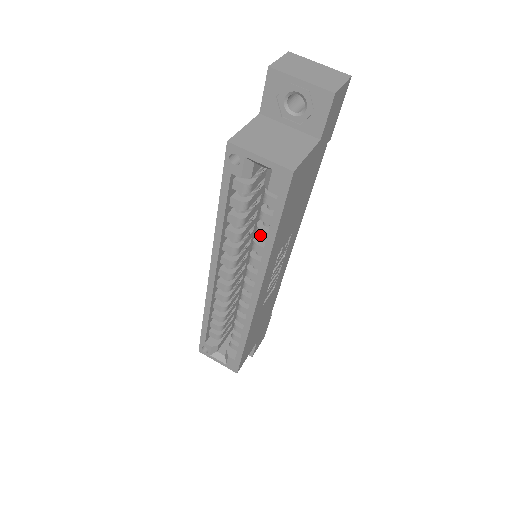
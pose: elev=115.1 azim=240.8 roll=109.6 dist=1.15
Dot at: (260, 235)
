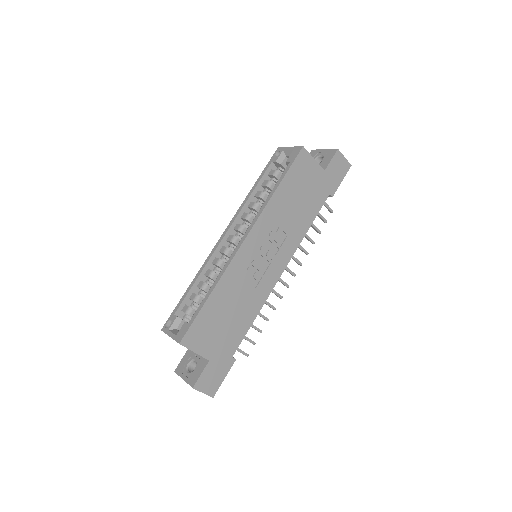
Dot at: occluded
